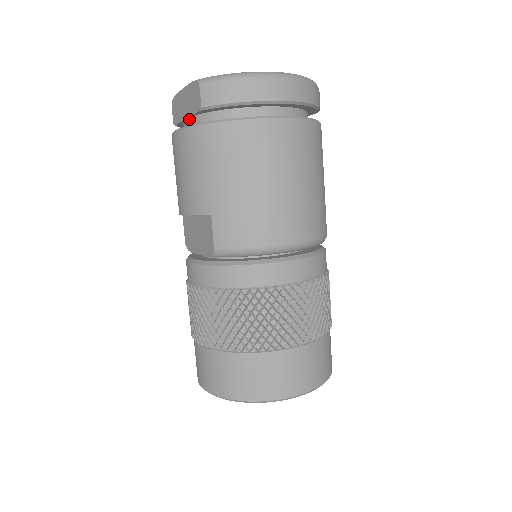
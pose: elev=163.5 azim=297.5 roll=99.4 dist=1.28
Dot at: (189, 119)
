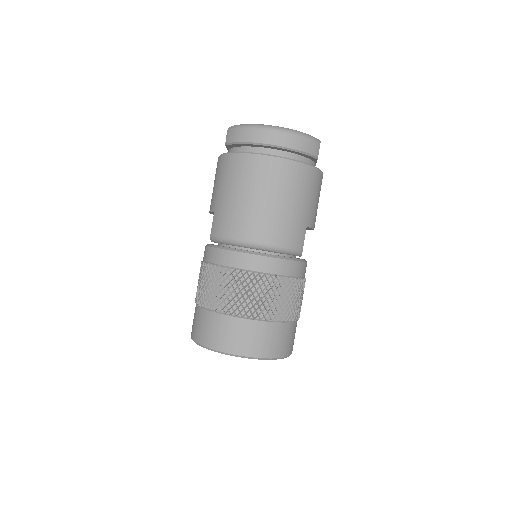
Dot at: occluded
